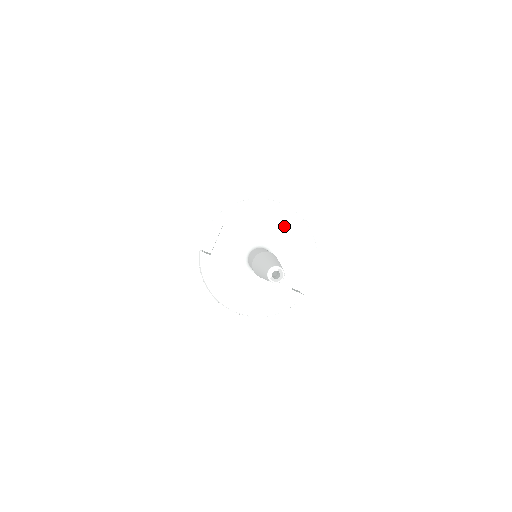
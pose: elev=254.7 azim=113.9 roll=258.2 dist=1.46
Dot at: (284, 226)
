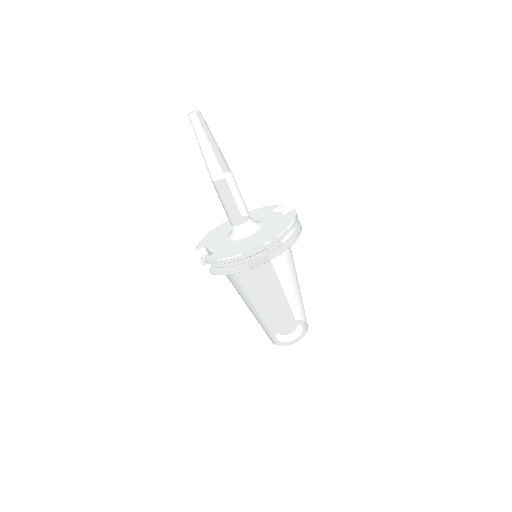
Dot at: occluded
